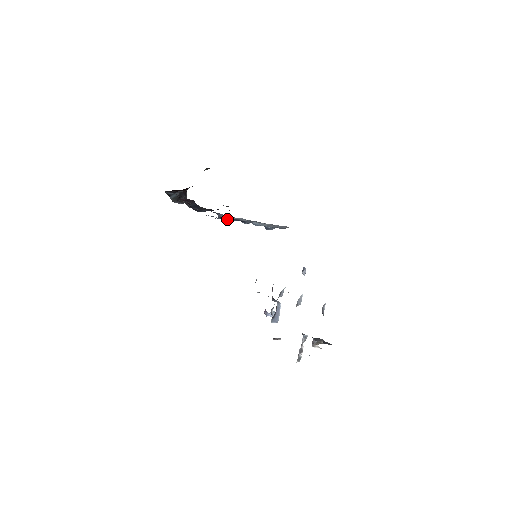
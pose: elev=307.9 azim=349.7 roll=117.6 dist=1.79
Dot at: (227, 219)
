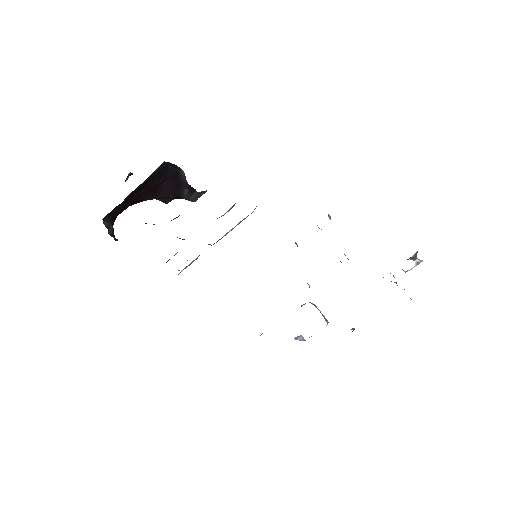
Dot at: occluded
